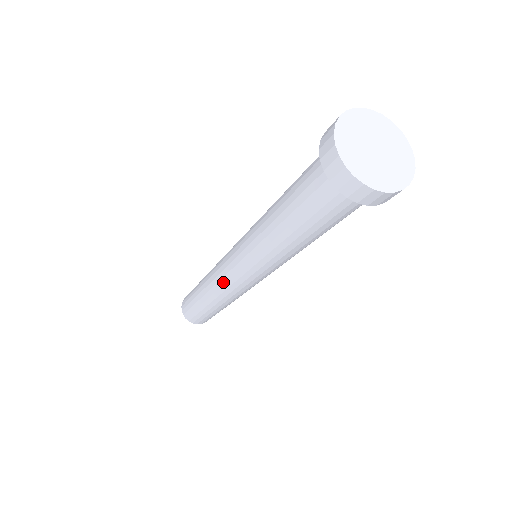
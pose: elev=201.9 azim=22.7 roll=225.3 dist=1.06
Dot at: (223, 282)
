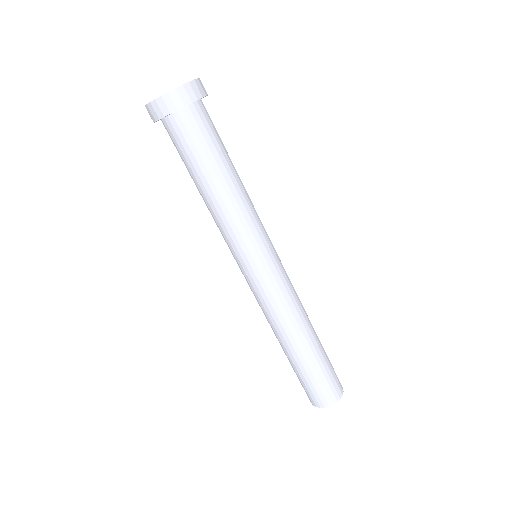
Dot at: occluded
